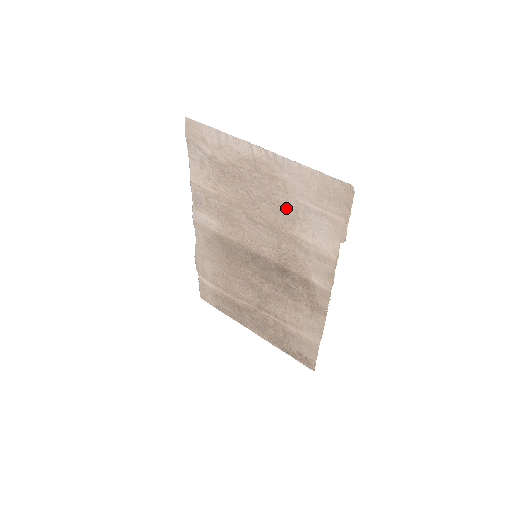
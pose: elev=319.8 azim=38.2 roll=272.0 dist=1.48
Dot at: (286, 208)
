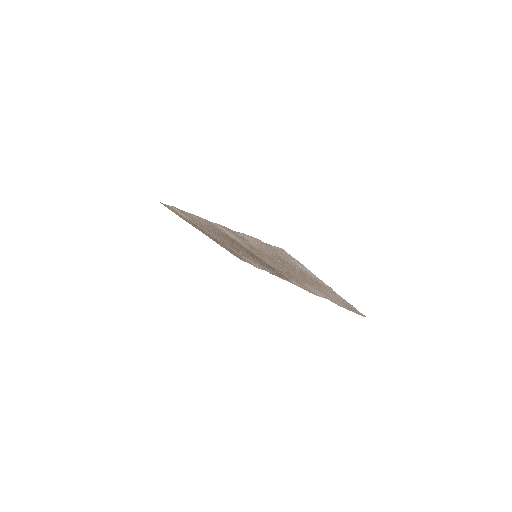
Dot at: (312, 285)
